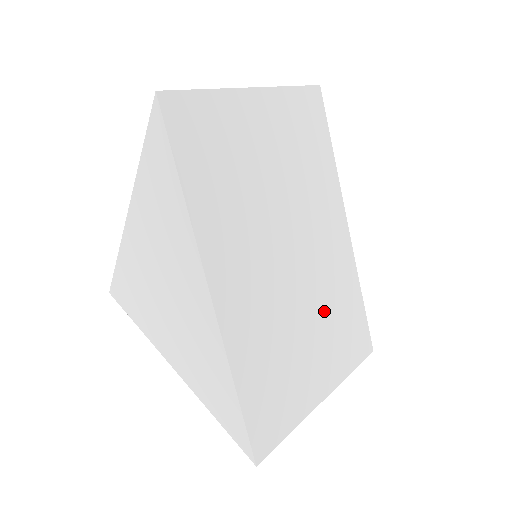
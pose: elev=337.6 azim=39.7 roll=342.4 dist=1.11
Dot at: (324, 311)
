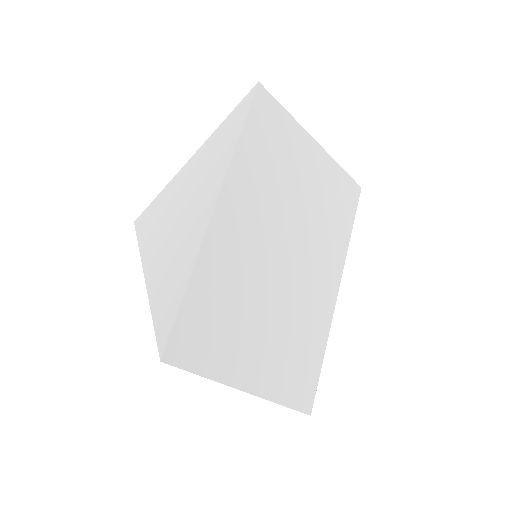
Dot at: (286, 324)
